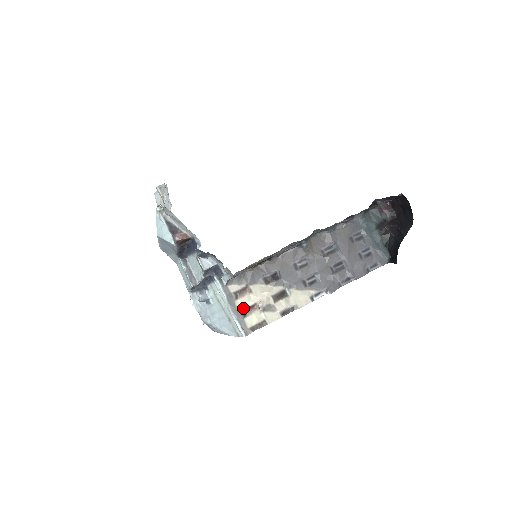
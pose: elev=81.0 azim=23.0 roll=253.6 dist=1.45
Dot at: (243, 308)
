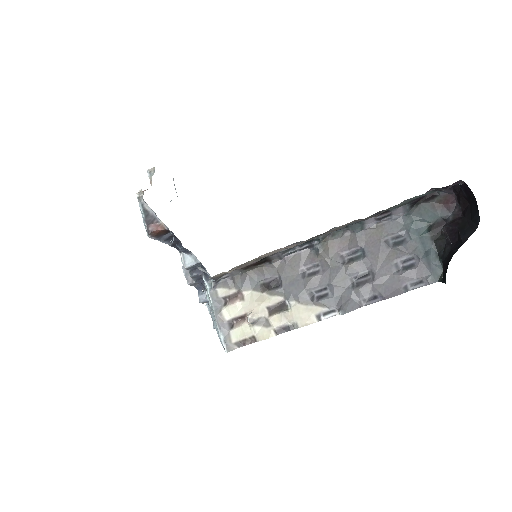
Dot at: (231, 317)
